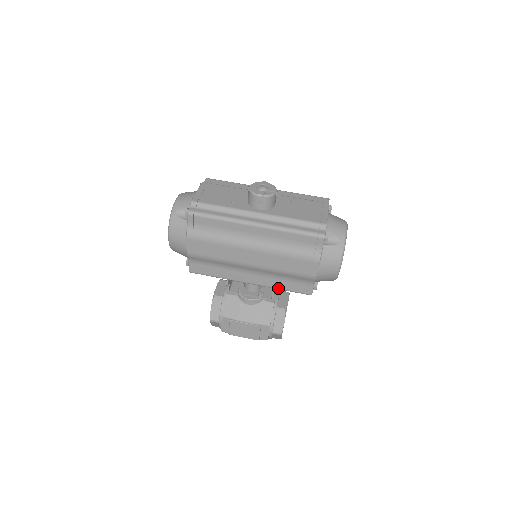
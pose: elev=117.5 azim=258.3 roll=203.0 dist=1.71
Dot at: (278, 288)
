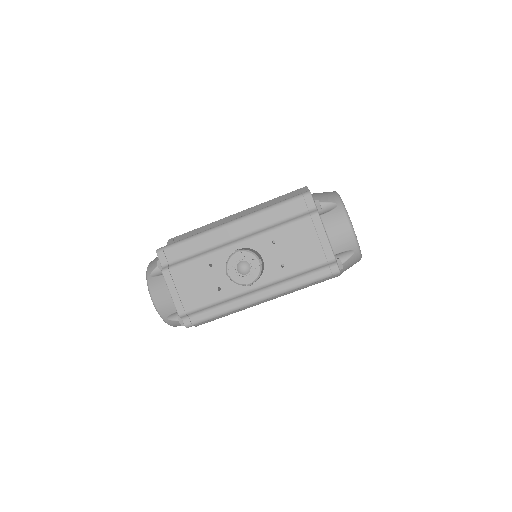
Dot at: occluded
